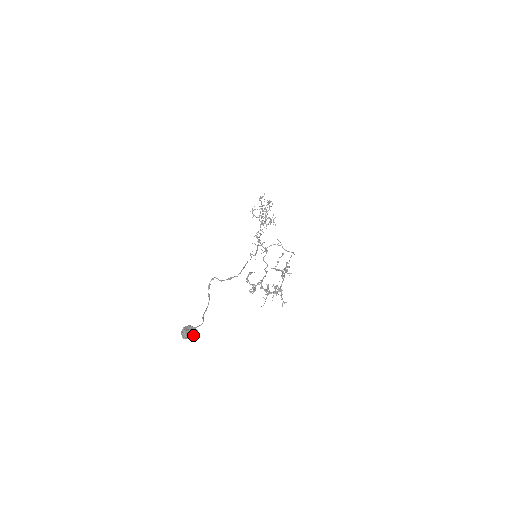
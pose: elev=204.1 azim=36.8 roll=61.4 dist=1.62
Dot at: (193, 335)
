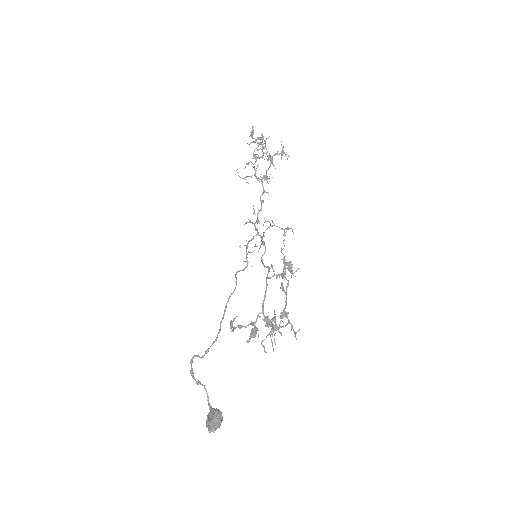
Dot at: (216, 426)
